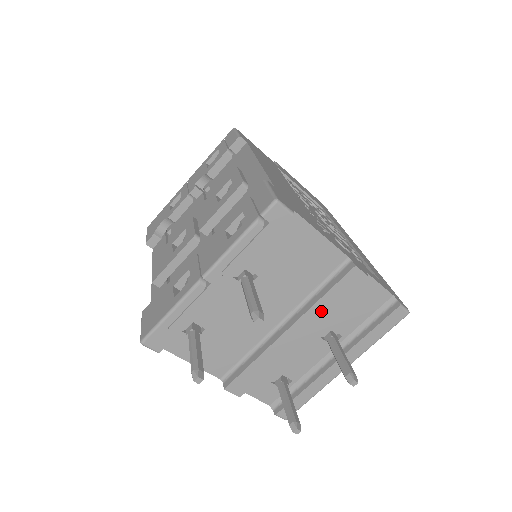
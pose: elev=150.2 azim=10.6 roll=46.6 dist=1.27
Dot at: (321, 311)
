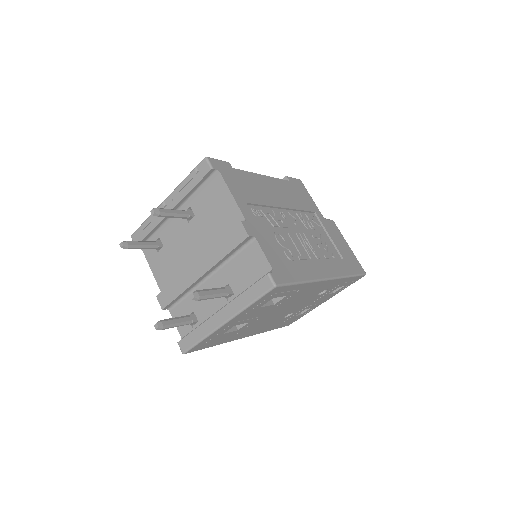
Dot at: (217, 254)
